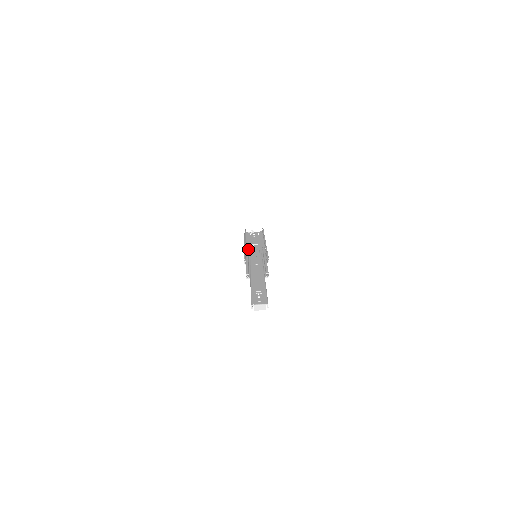
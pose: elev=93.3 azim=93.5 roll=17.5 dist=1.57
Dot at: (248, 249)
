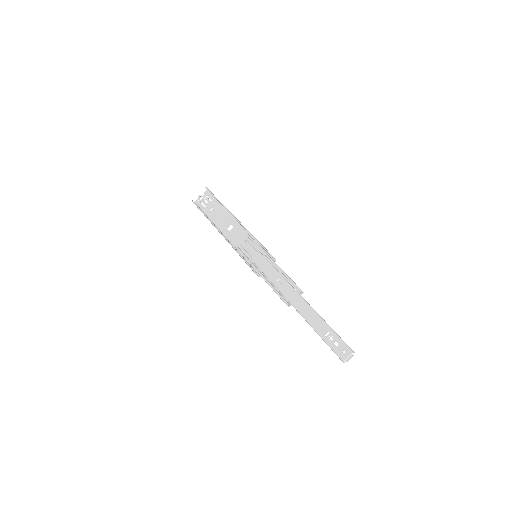
Dot at: (234, 243)
